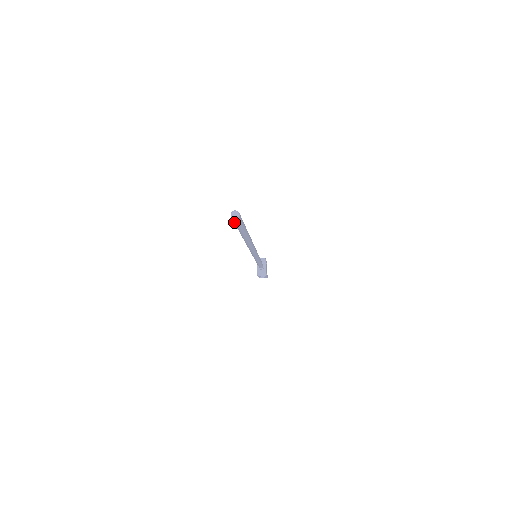
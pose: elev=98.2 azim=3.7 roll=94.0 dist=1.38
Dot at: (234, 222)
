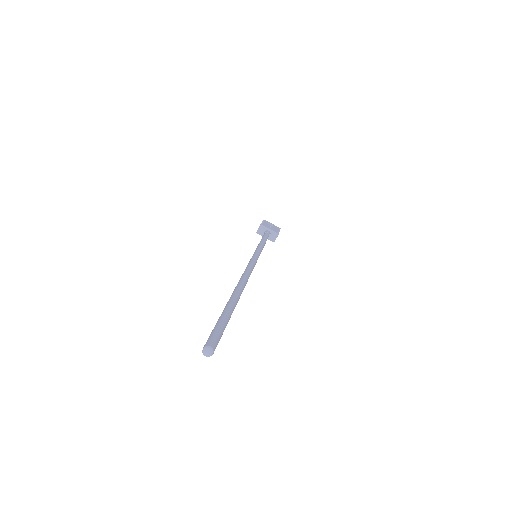
Dot at: occluded
